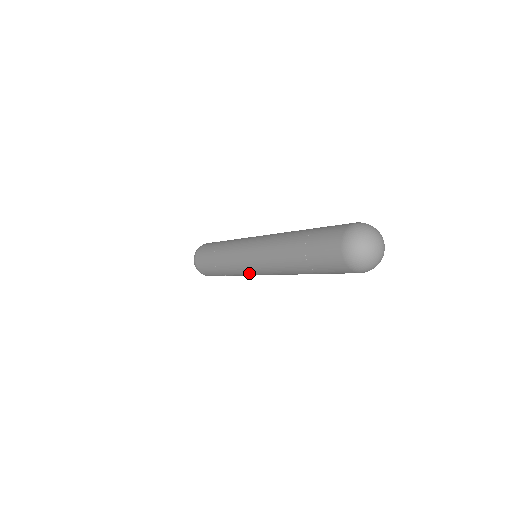
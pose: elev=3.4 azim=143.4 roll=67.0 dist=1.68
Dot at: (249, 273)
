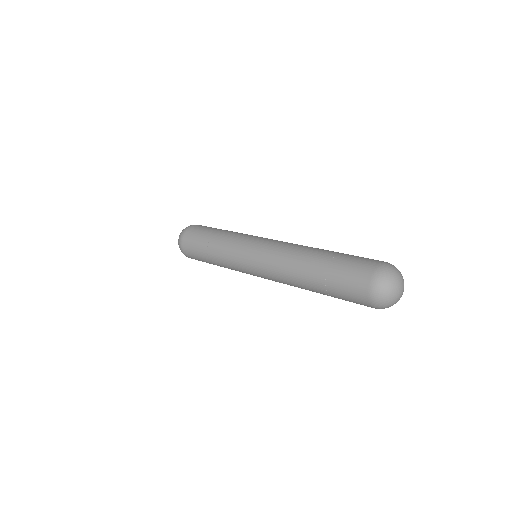
Dot at: occluded
